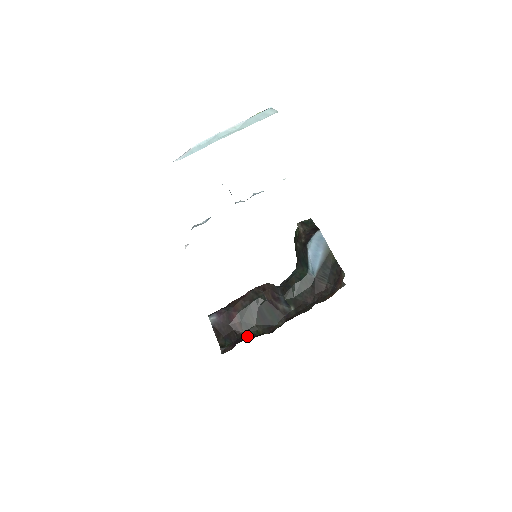
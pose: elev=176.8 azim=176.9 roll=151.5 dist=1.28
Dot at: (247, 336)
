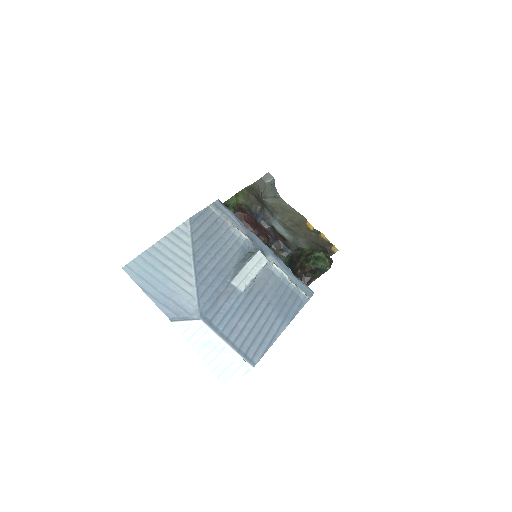
Dot at: occluded
